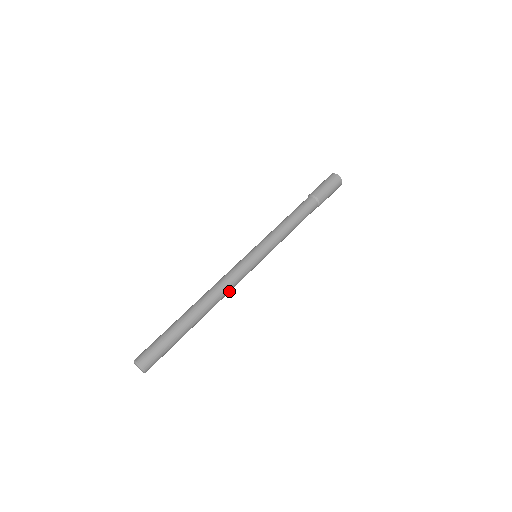
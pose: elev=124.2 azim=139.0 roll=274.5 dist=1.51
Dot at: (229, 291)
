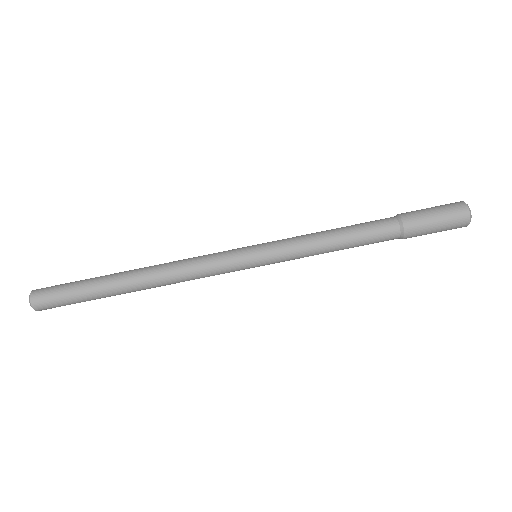
Dot at: (188, 278)
